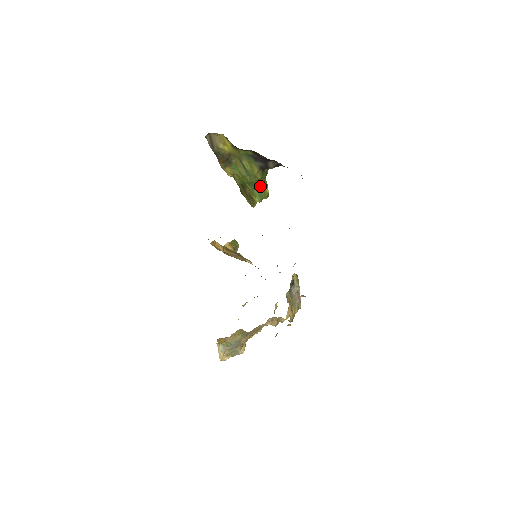
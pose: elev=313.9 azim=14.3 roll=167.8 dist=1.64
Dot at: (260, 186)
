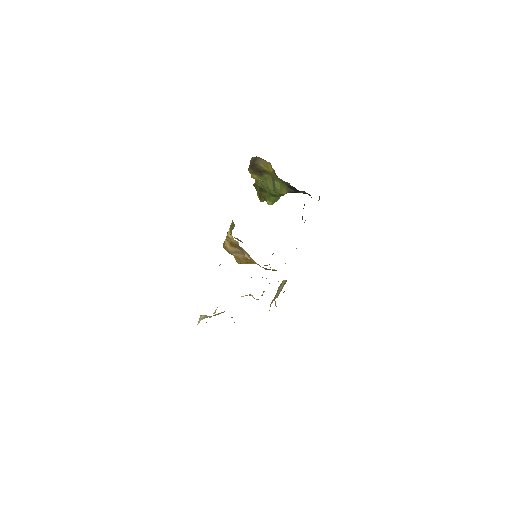
Dot at: occluded
